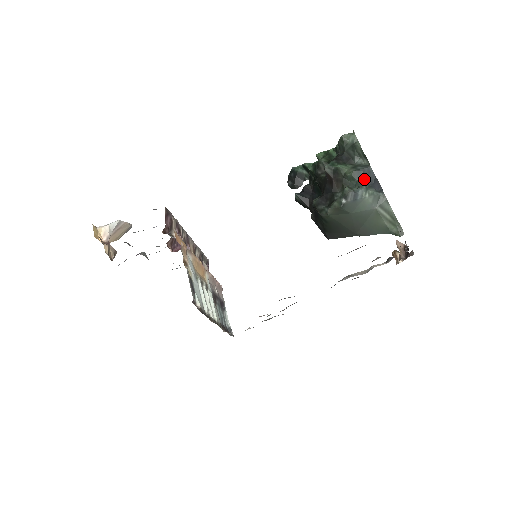
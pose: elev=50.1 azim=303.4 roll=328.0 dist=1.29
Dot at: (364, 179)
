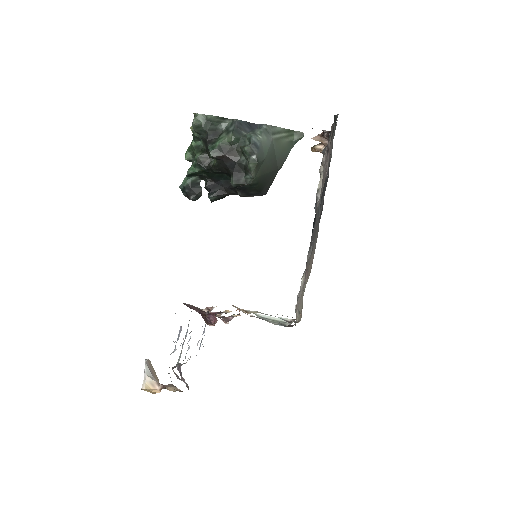
Dot at: (244, 131)
